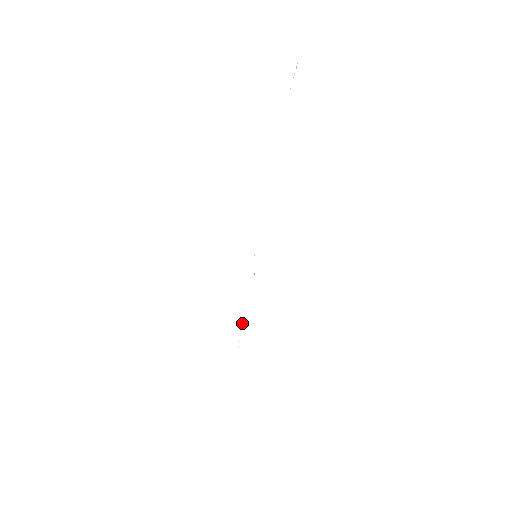
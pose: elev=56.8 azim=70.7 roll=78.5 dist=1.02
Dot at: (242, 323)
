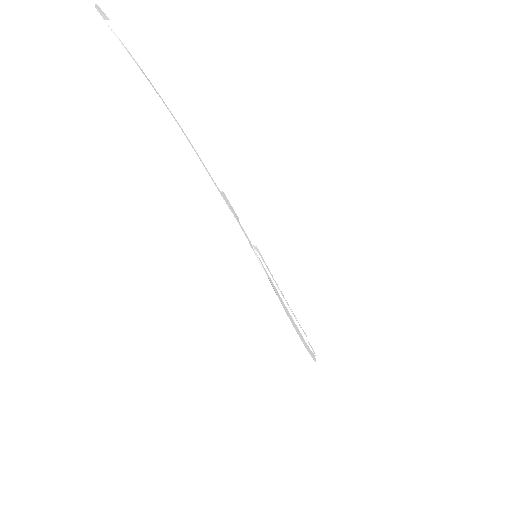
Dot at: (286, 307)
